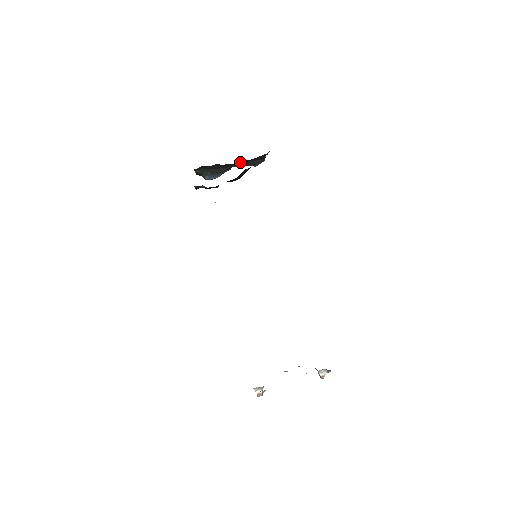
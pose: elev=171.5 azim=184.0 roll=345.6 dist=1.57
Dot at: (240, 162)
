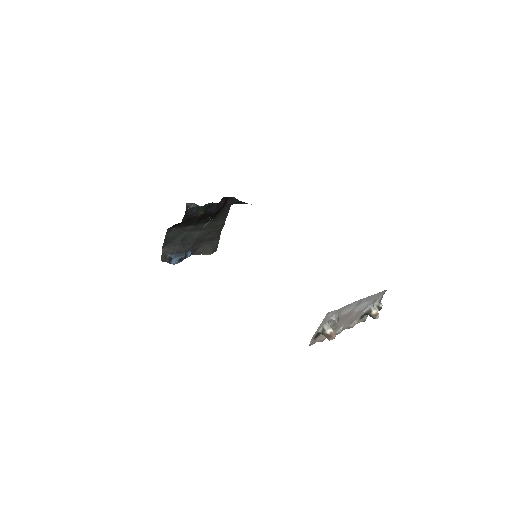
Dot at: (206, 225)
